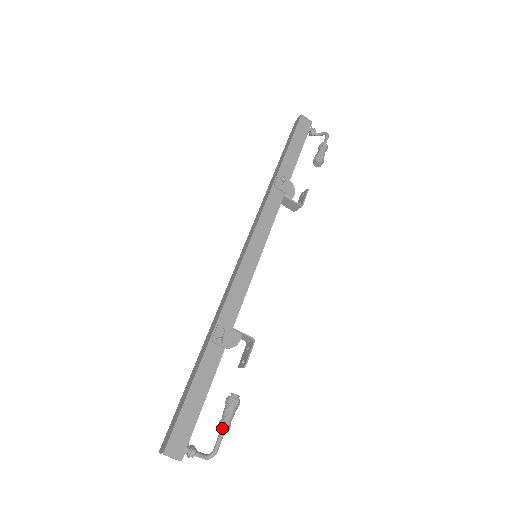
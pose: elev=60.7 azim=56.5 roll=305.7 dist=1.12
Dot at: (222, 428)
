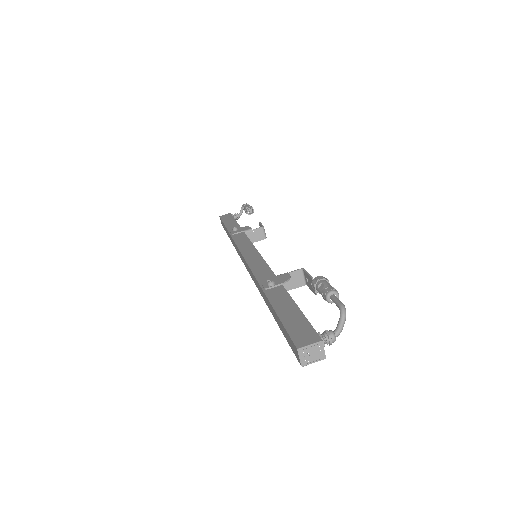
Dot at: (327, 293)
